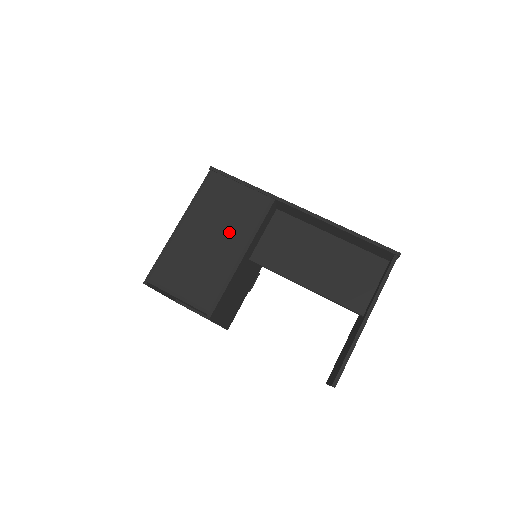
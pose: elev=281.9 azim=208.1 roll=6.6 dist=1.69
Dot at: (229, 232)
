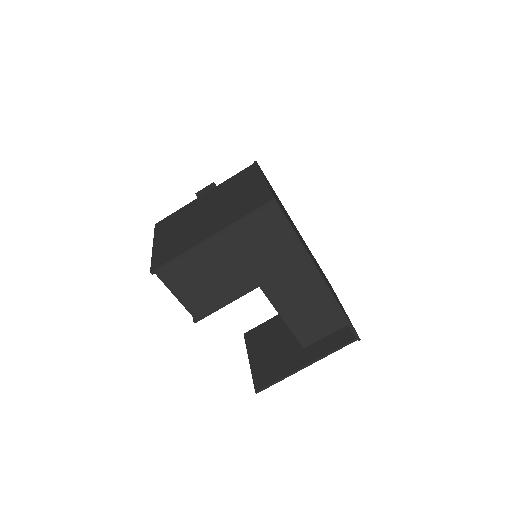
Dot at: (252, 267)
